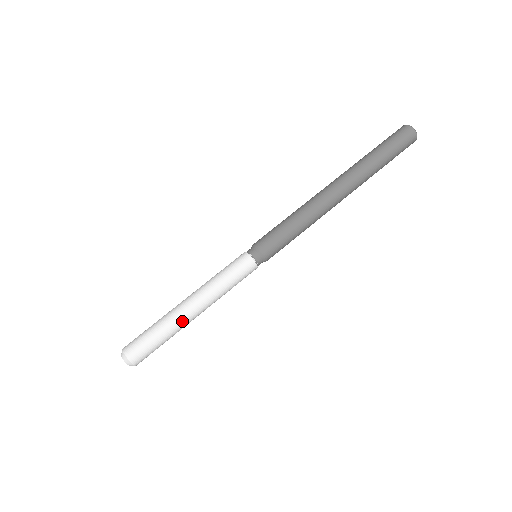
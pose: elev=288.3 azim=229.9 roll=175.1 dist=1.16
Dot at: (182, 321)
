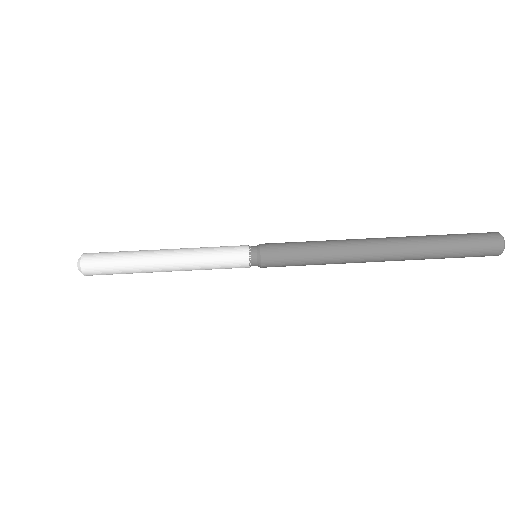
Dot at: (148, 265)
